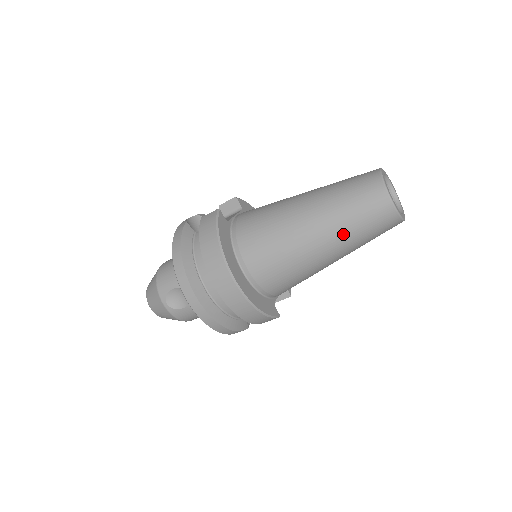
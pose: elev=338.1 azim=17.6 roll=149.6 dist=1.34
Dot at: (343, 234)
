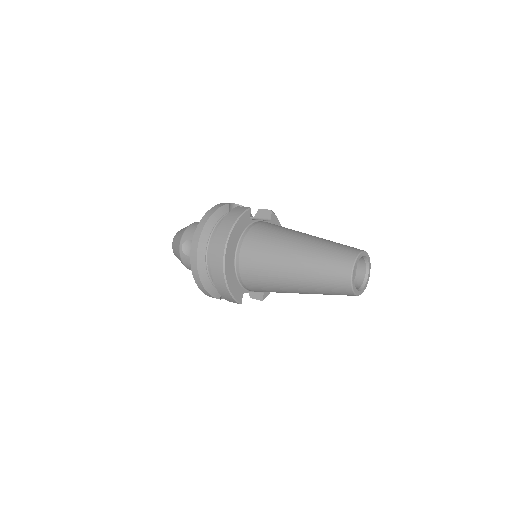
Dot at: (309, 275)
